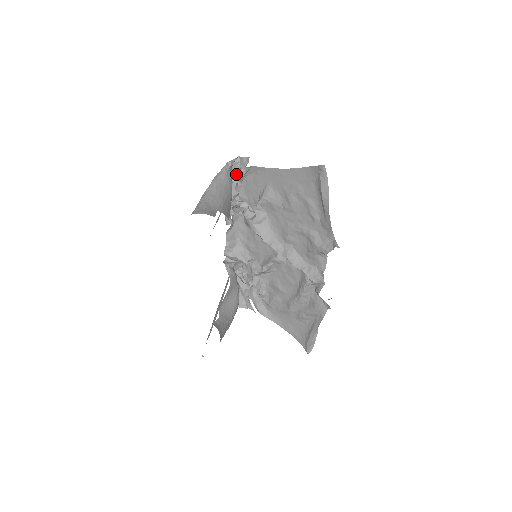
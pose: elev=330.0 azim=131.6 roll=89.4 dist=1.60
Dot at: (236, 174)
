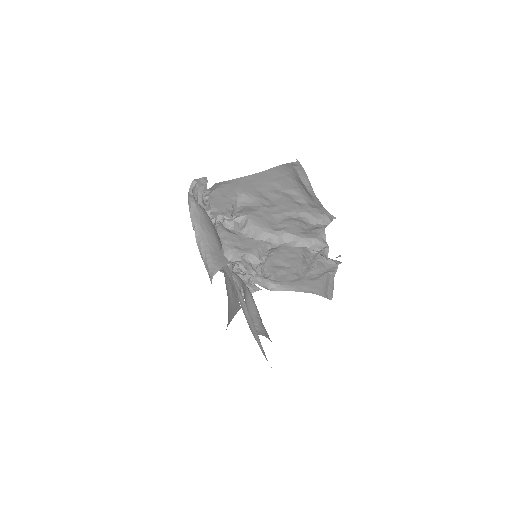
Dot at: (198, 196)
